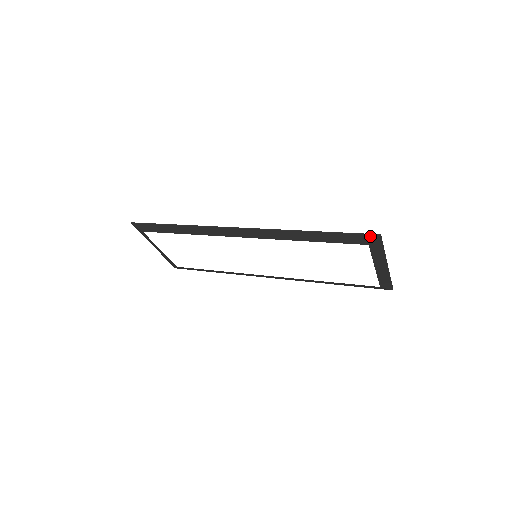
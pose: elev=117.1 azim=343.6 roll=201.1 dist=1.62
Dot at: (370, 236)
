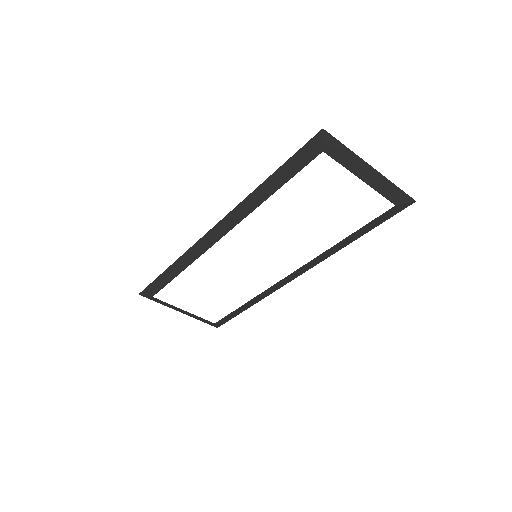
Dot at: (315, 139)
